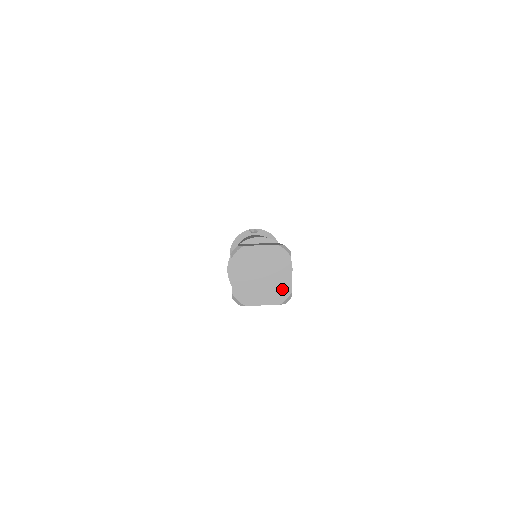
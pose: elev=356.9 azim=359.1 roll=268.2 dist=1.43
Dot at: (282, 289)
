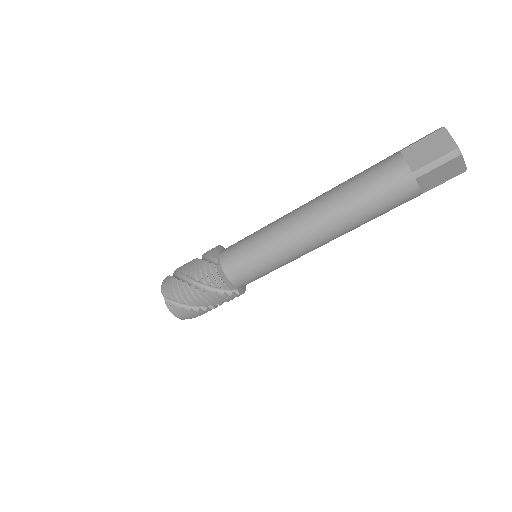
Dot at: occluded
